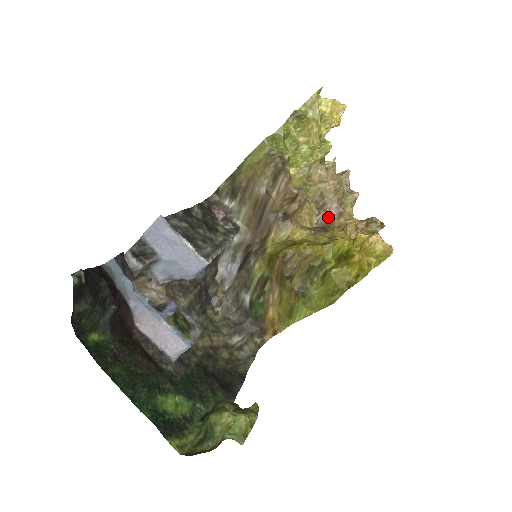
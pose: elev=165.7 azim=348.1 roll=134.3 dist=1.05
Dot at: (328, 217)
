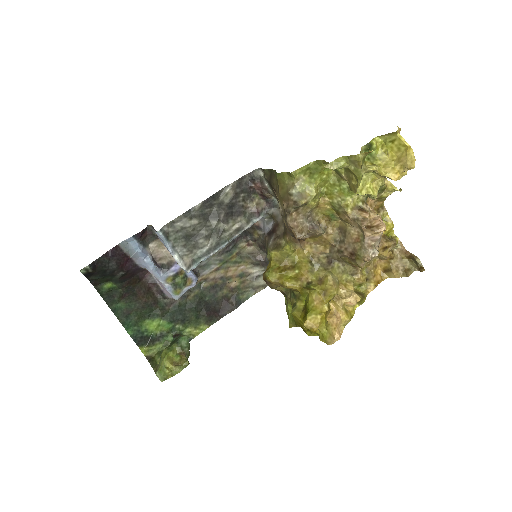
Dot at: (340, 254)
